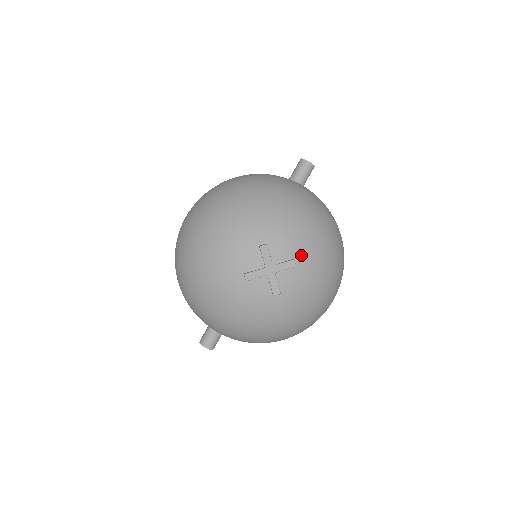
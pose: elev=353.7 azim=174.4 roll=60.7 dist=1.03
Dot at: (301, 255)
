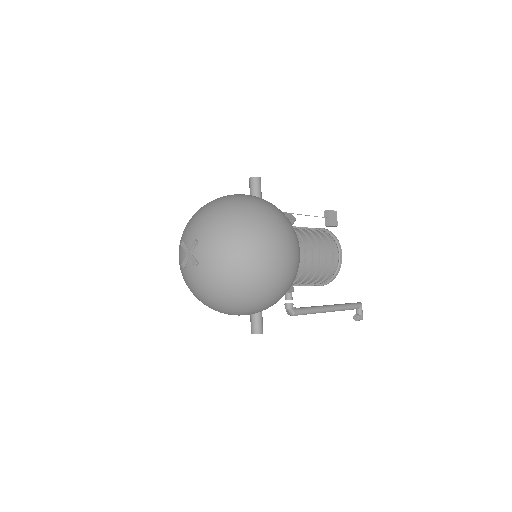
Dot at: (200, 234)
